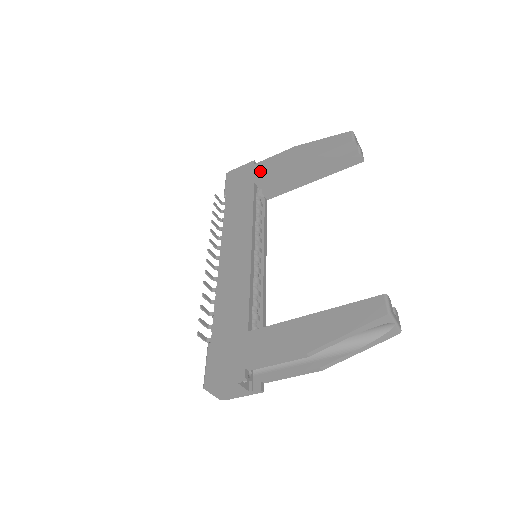
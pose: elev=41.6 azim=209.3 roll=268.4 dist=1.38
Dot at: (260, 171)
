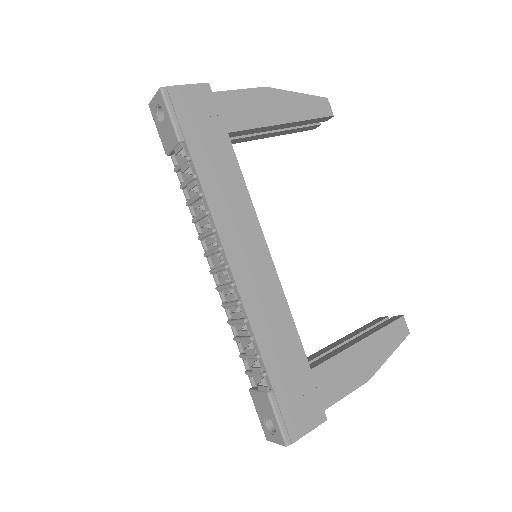
Dot at: (230, 113)
